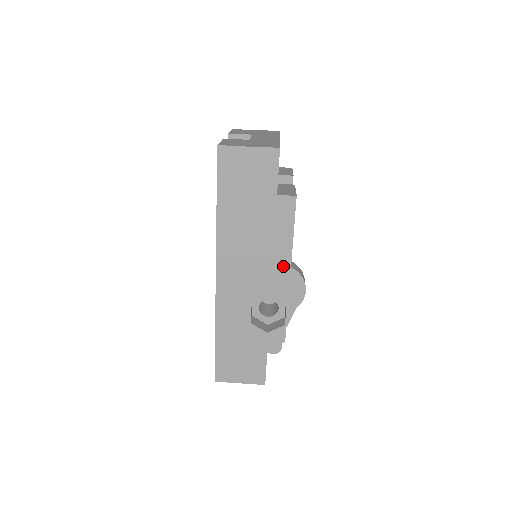
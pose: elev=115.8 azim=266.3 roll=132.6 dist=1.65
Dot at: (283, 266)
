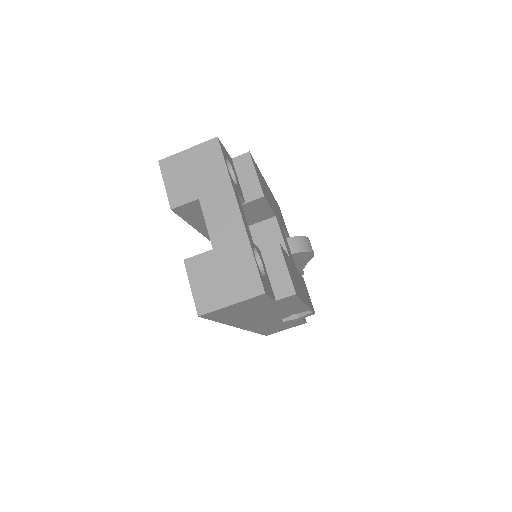
Dot at: (299, 307)
